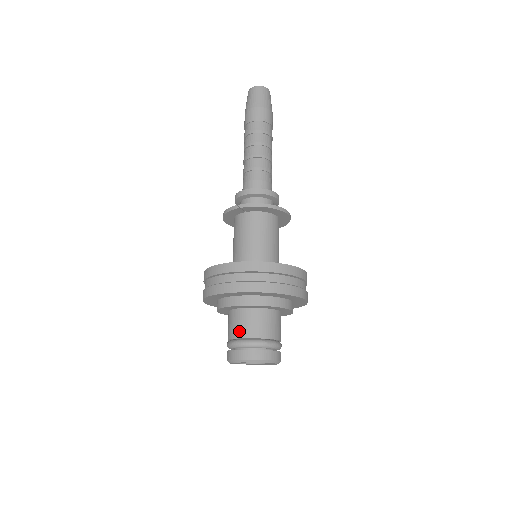
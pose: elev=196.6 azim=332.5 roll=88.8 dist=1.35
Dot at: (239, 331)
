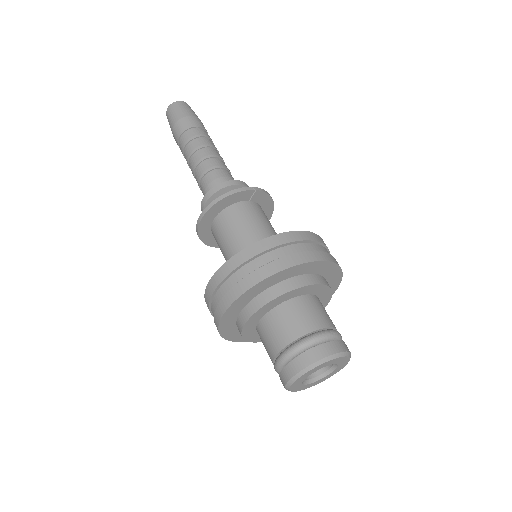
Dot at: (318, 320)
